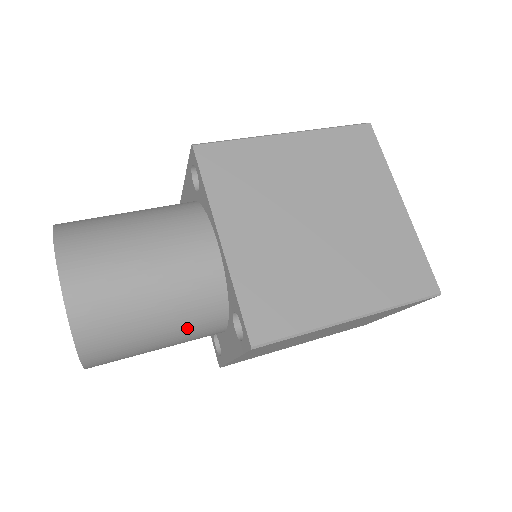
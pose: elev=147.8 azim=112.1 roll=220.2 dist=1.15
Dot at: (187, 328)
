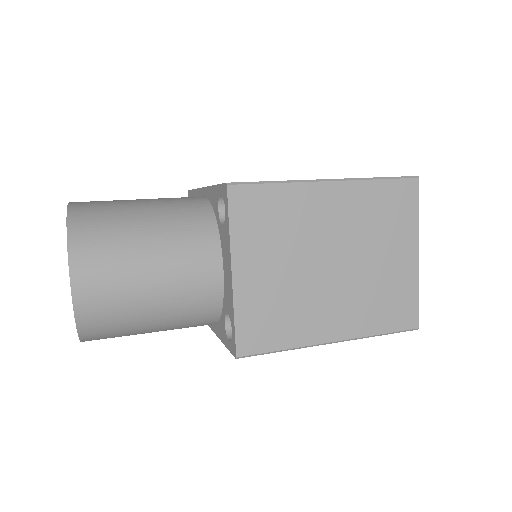
Dot at: (177, 238)
